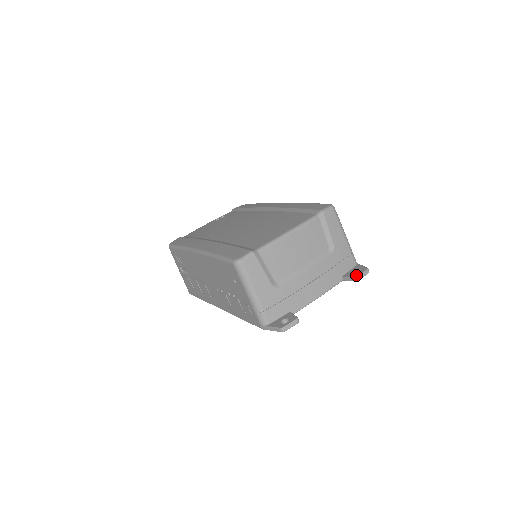
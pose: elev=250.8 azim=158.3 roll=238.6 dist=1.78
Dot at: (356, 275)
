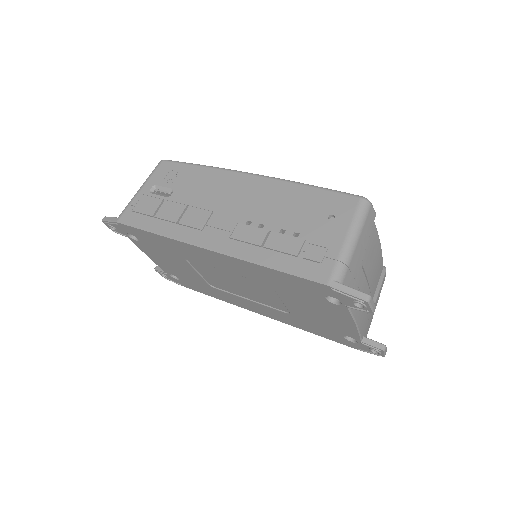
Dot at: (383, 344)
